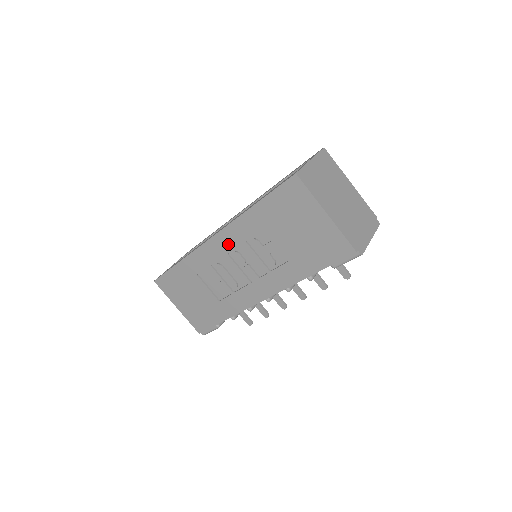
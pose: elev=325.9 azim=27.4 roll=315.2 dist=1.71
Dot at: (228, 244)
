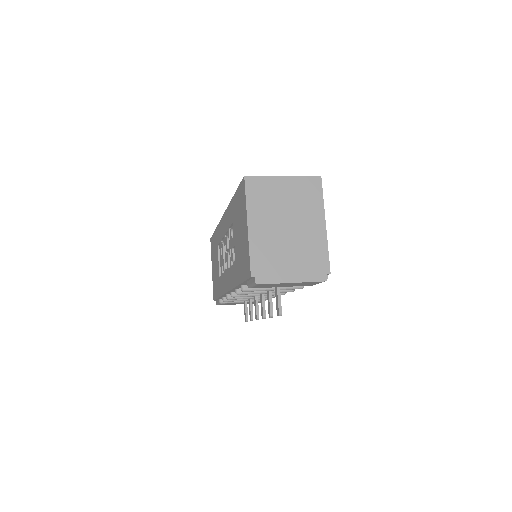
Dot at: (225, 226)
